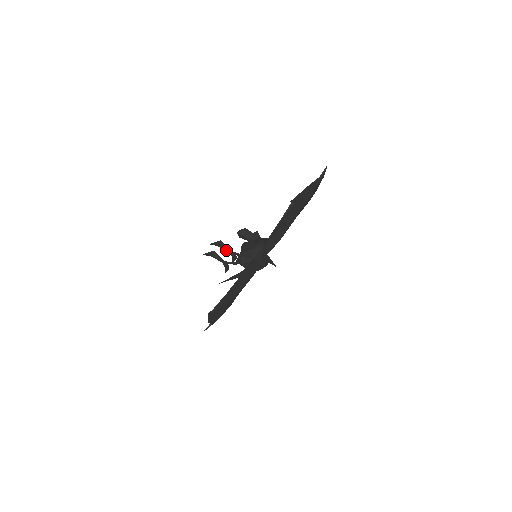
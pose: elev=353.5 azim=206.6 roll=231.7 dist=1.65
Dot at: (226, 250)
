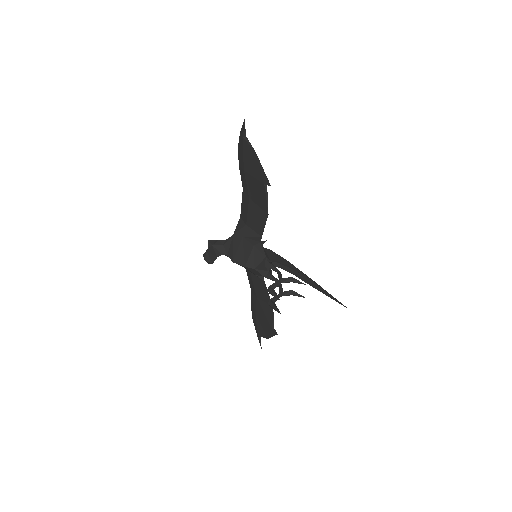
Dot at: (278, 285)
